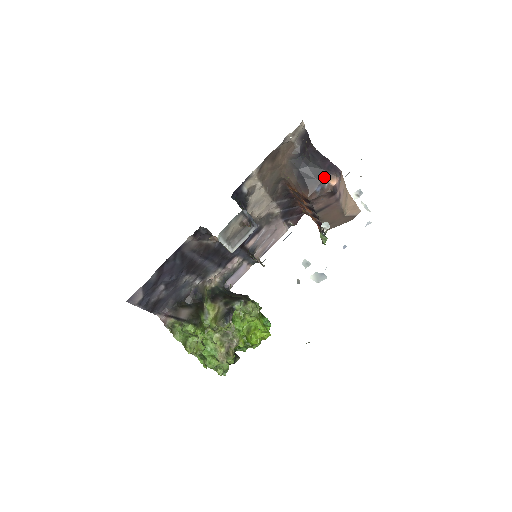
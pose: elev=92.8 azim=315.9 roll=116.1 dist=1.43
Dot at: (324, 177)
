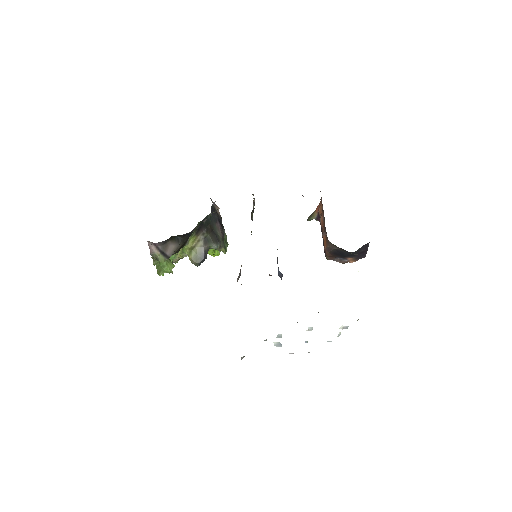
Dot at: (351, 258)
